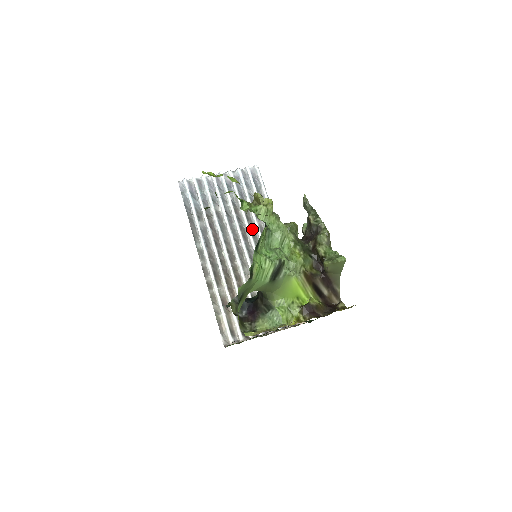
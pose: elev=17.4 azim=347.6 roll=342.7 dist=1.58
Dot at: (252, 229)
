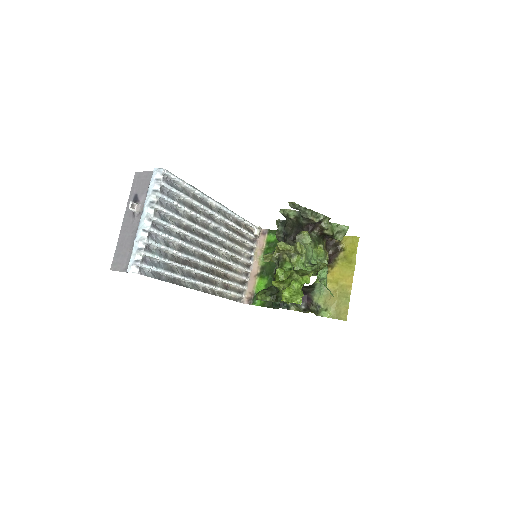
Dot at: (201, 224)
